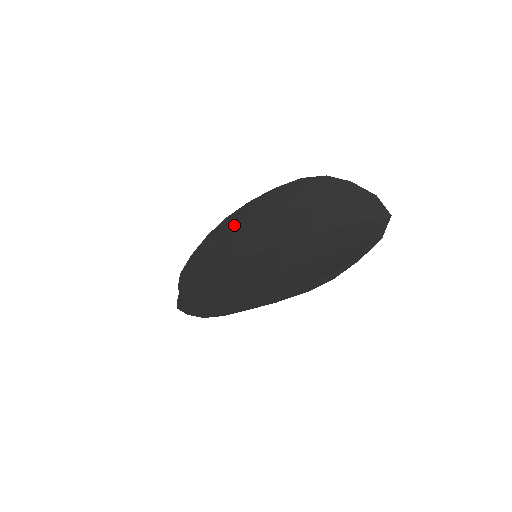
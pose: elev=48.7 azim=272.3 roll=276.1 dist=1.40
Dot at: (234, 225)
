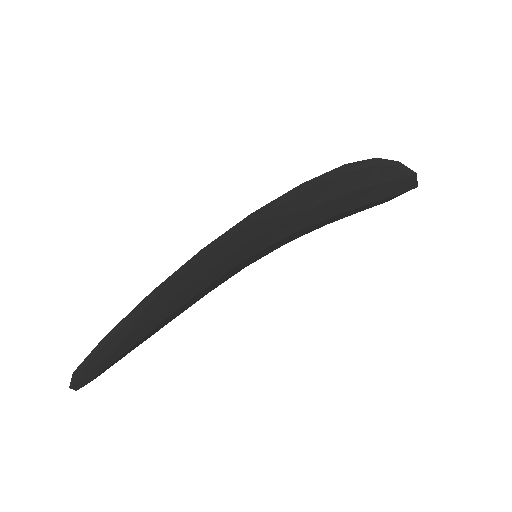
Dot at: occluded
